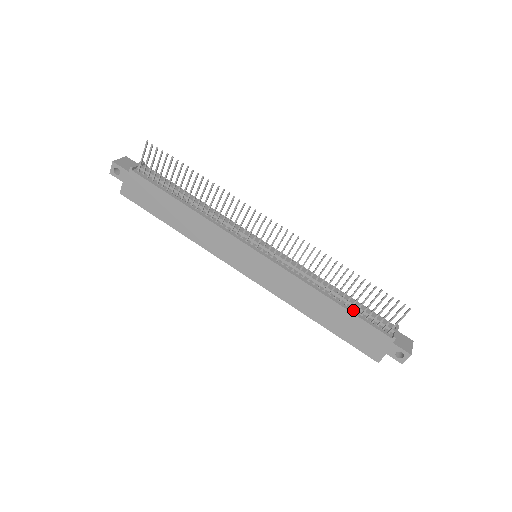
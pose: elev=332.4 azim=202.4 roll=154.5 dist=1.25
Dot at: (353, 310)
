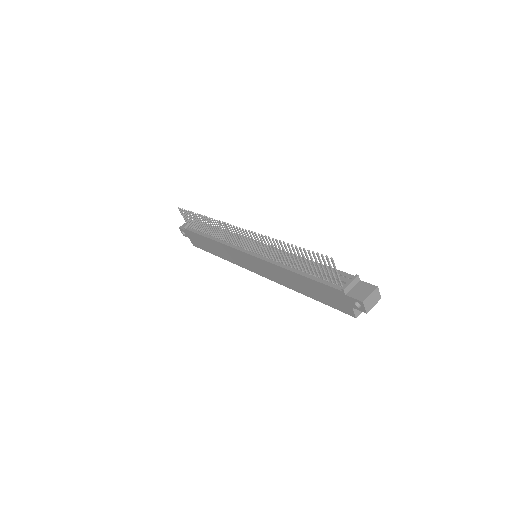
Dot at: (312, 275)
